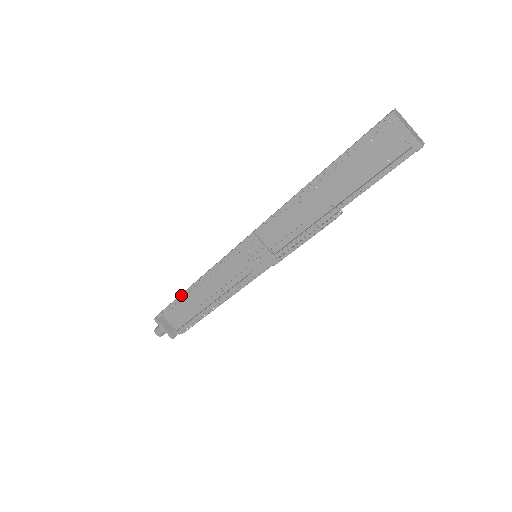
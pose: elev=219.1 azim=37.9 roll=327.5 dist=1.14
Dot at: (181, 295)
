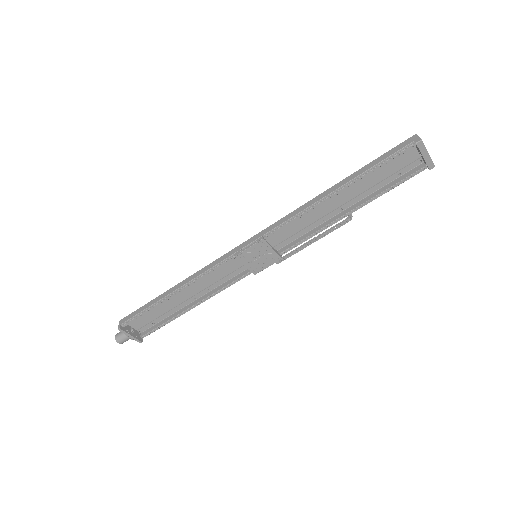
Dot at: (158, 301)
